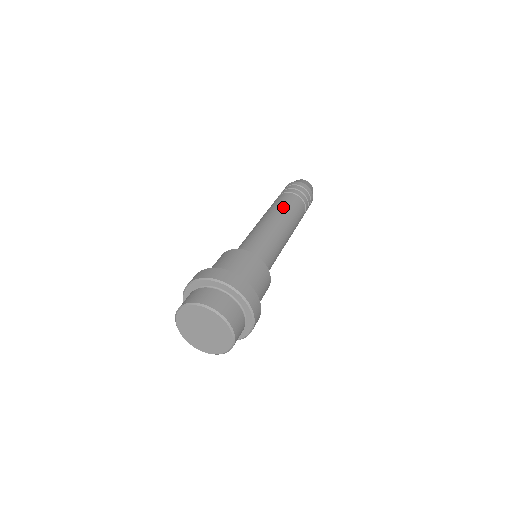
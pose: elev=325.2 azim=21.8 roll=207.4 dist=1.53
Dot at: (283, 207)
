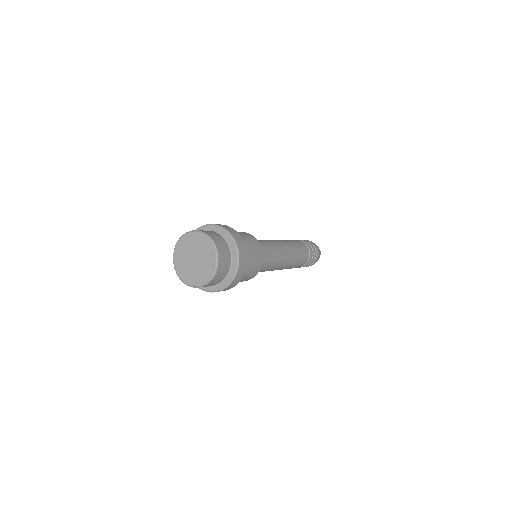
Dot at: (294, 244)
